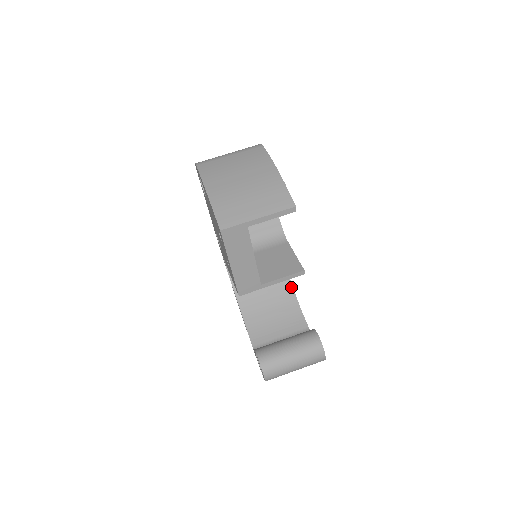
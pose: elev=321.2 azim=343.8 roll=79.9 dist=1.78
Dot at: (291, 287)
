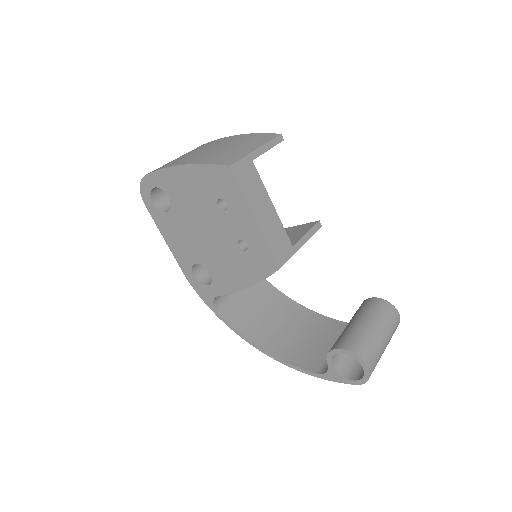
Dot at: (299, 305)
